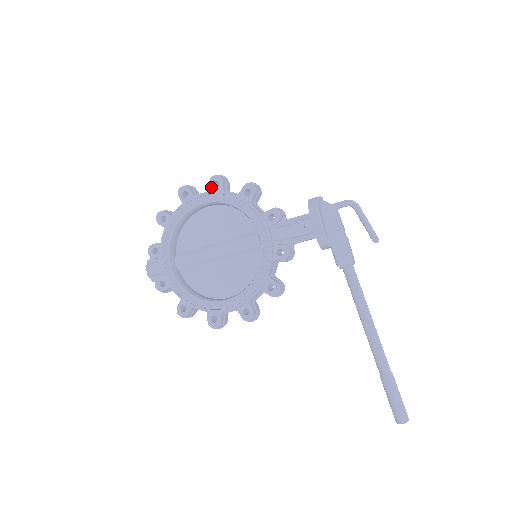
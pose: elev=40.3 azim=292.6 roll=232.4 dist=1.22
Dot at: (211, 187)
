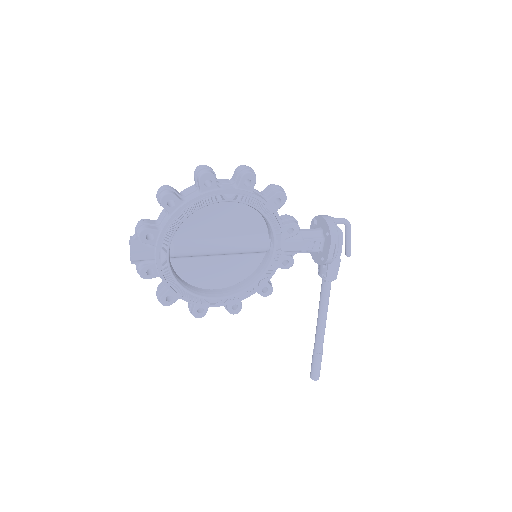
Dot at: (242, 184)
